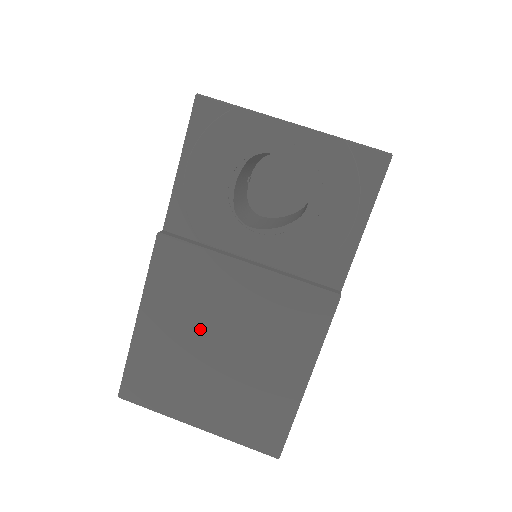
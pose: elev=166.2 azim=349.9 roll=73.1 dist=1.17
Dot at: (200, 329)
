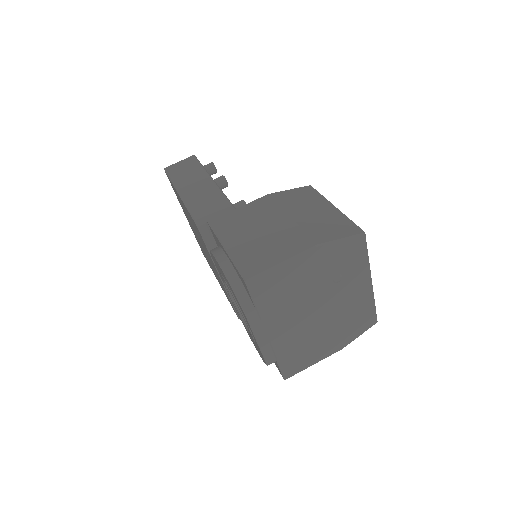
Dot at: occluded
